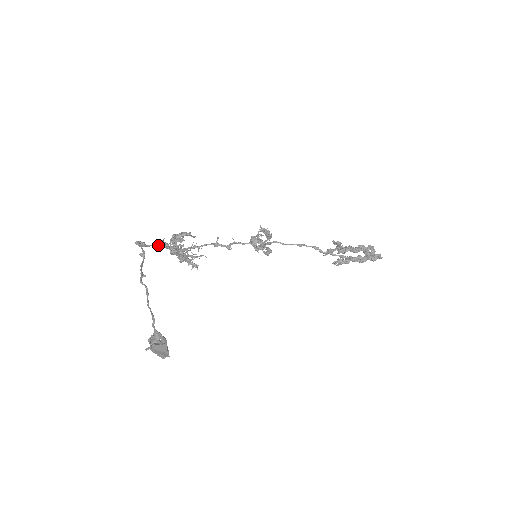
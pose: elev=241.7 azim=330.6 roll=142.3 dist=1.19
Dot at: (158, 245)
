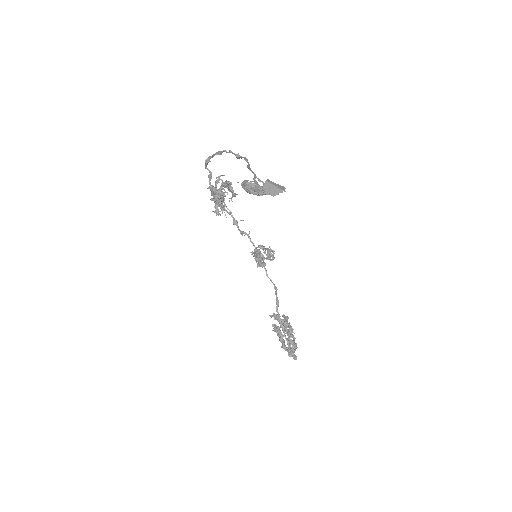
Dot at: (211, 174)
